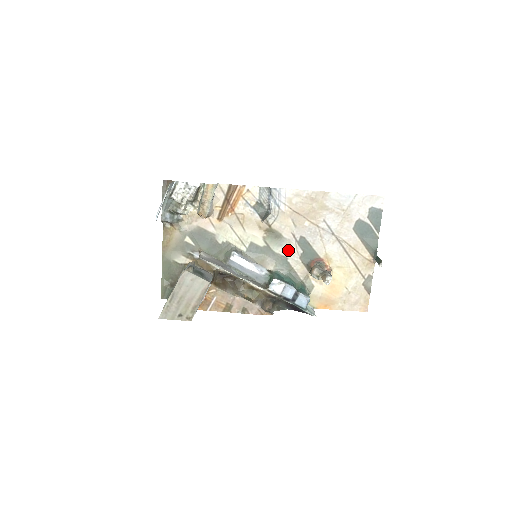
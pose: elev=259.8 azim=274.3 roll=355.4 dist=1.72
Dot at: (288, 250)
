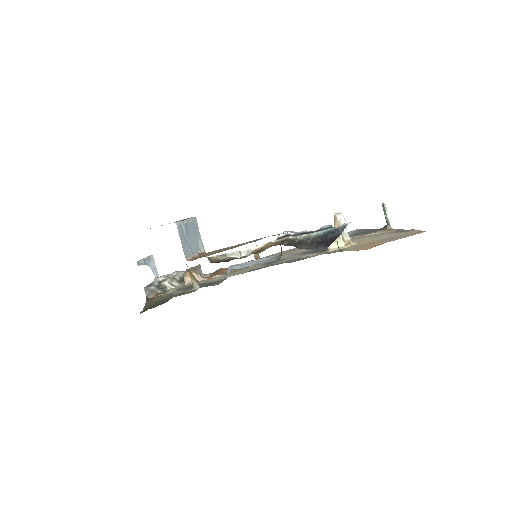
Dot at: (294, 258)
